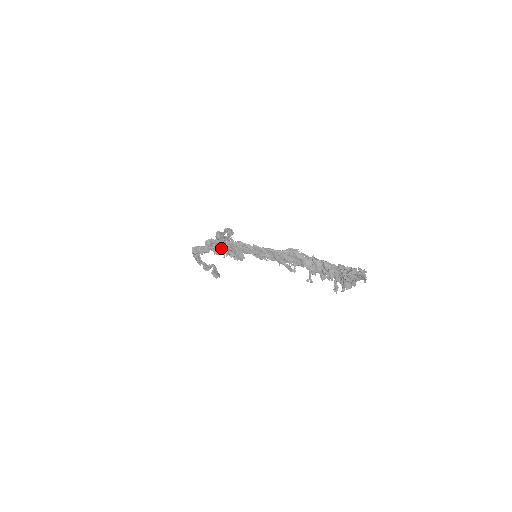
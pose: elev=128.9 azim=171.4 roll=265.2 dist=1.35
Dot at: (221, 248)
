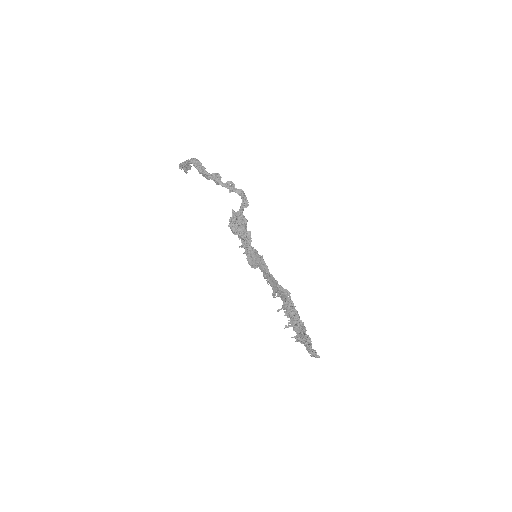
Dot at: (242, 238)
